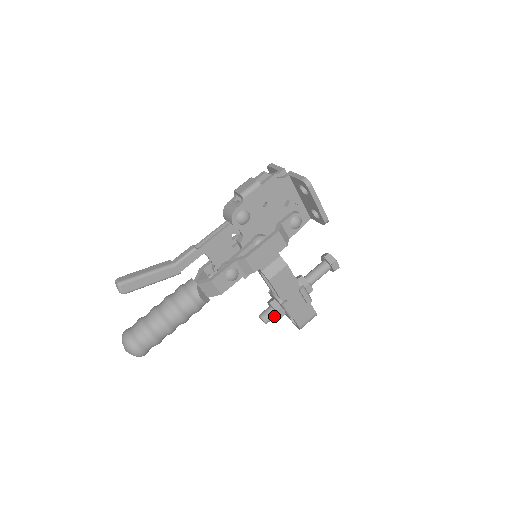
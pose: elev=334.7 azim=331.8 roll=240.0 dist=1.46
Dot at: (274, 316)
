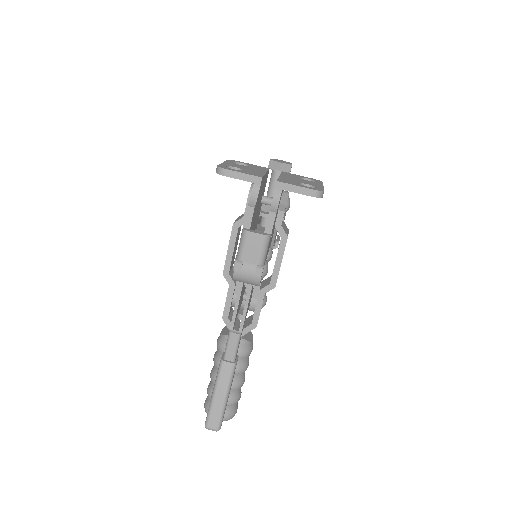
Dot at: occluded
